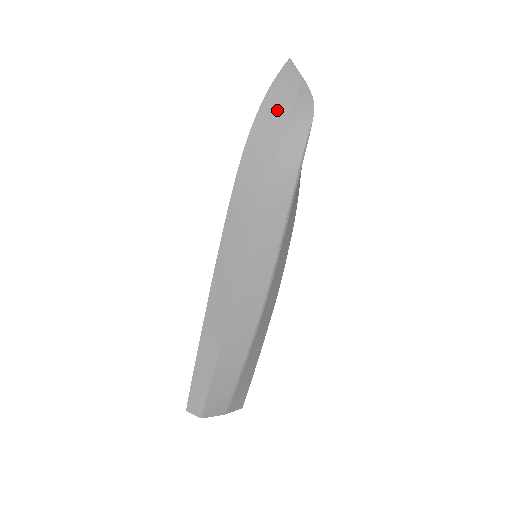
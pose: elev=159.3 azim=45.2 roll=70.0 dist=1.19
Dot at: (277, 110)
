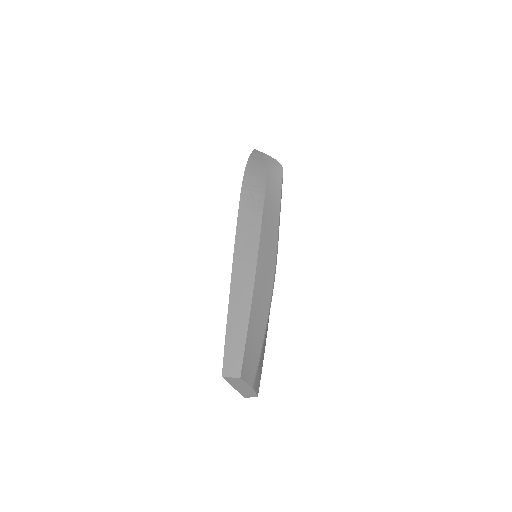
Dot at: (259, 166)
